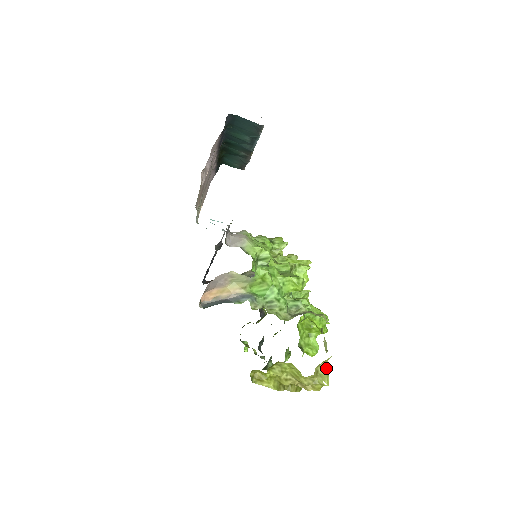
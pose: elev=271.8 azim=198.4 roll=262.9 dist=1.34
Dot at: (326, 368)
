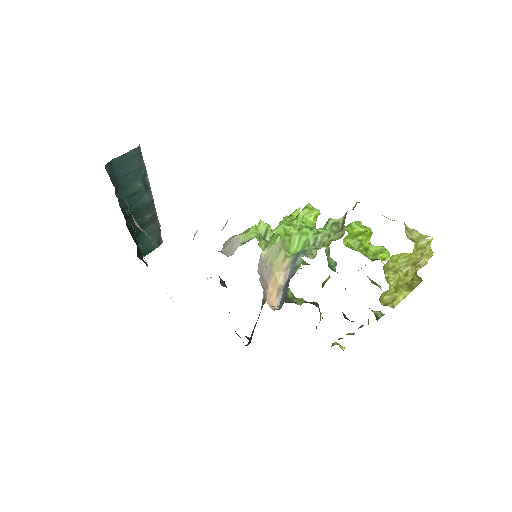
Dot at: (412, 231)
